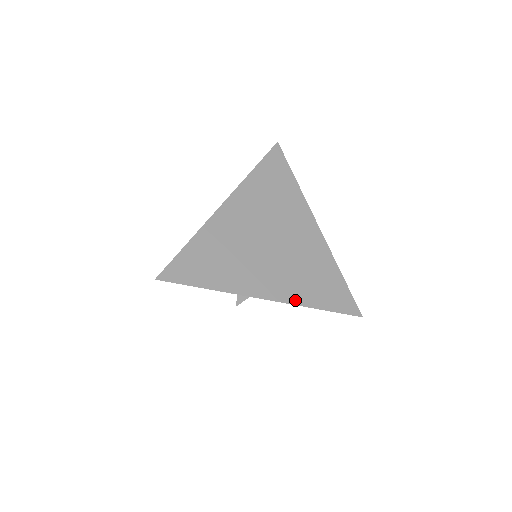
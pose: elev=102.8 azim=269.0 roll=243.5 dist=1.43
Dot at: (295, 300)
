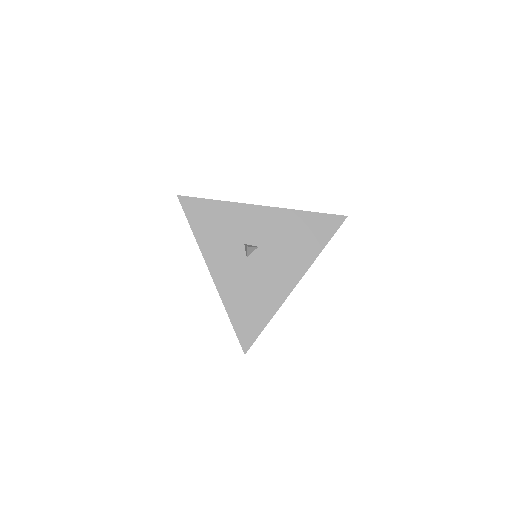
Dot at: (286, 210)
